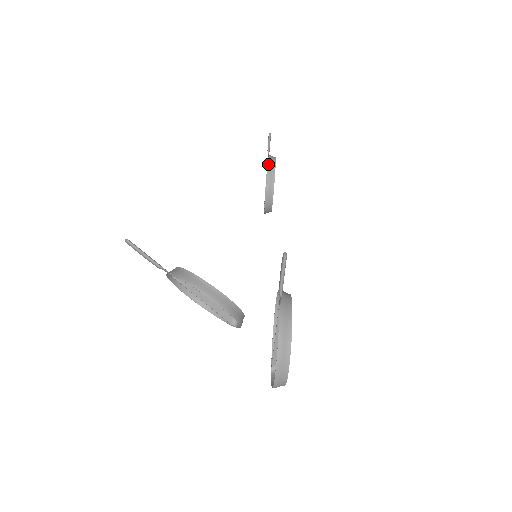
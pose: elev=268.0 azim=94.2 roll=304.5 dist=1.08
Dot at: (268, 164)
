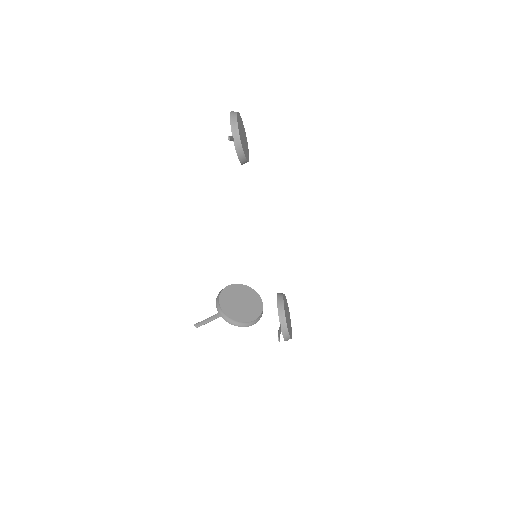
Dot at: (235, 149)
